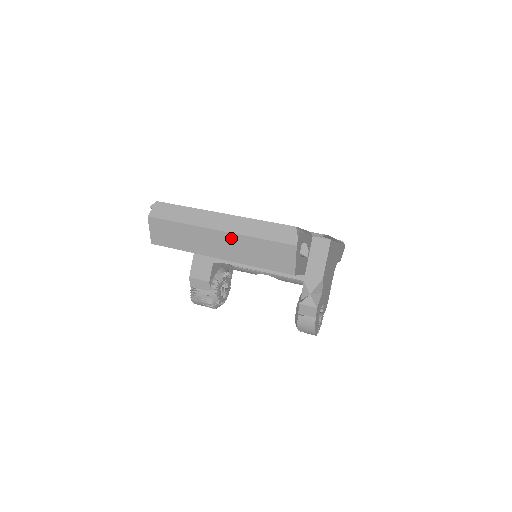
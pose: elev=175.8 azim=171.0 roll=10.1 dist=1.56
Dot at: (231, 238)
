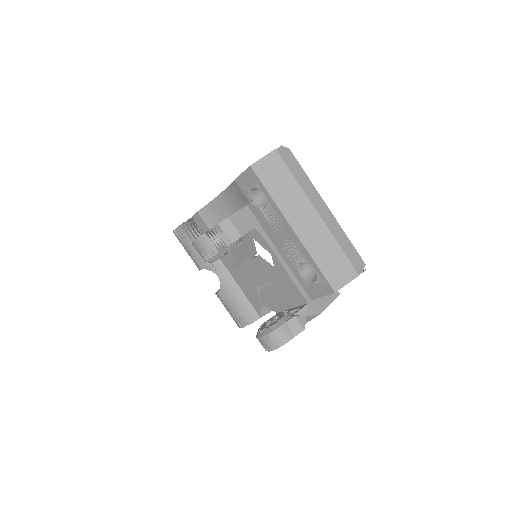
Dot at: (321, 227)
